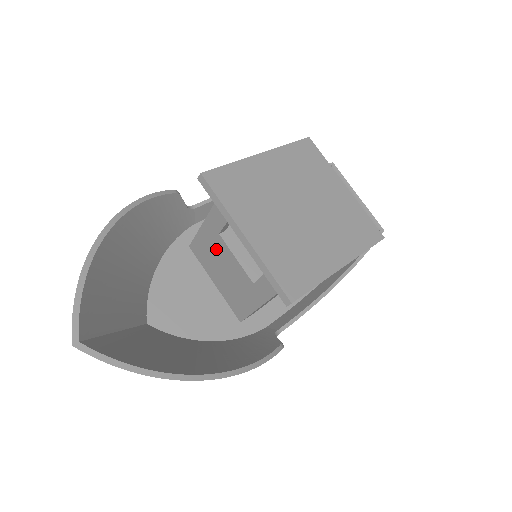
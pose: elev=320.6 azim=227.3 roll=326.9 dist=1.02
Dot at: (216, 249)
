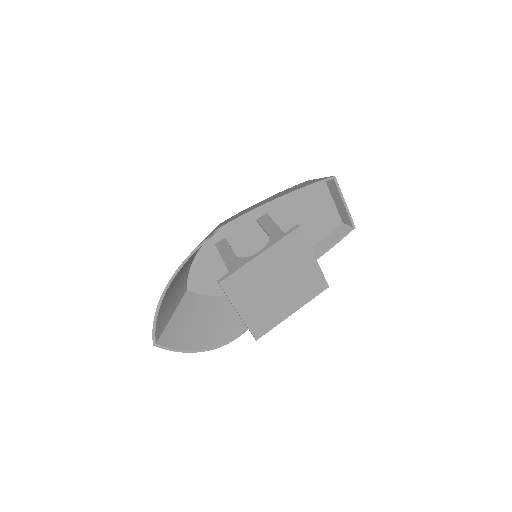
Dot at: occluded
